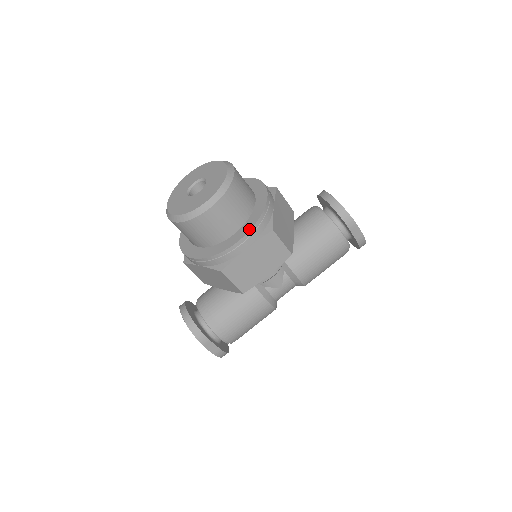
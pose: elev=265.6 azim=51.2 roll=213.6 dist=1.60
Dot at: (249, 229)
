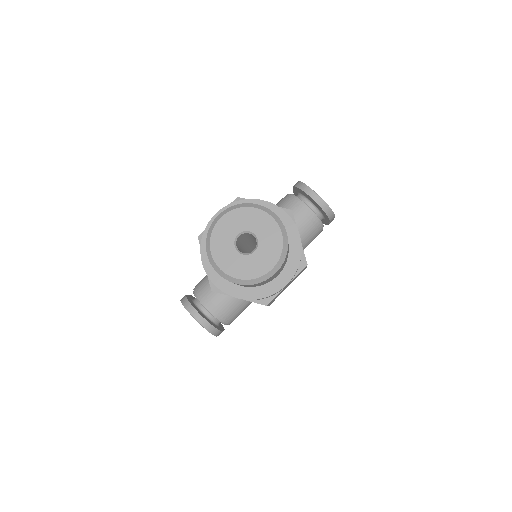
Dot at: (294, 272)
